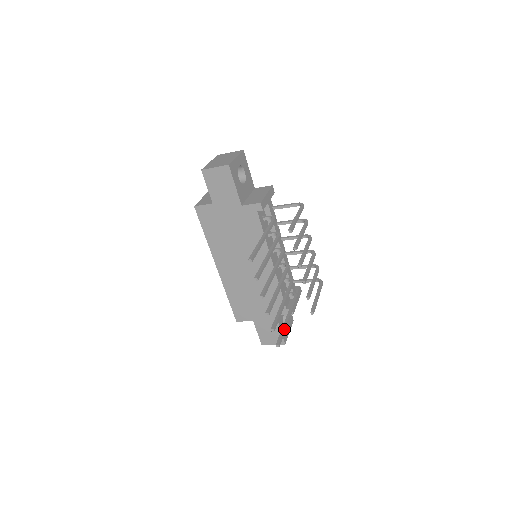
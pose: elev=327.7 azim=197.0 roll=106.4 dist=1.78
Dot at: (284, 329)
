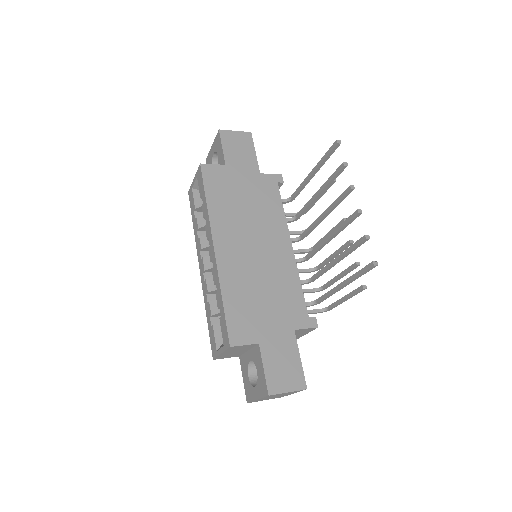
Dot at: (357, 273)
